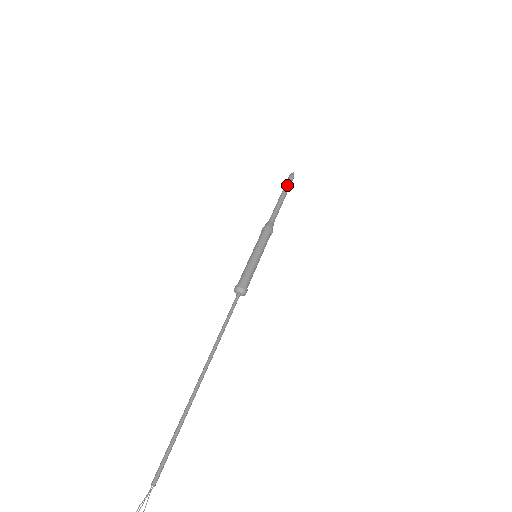
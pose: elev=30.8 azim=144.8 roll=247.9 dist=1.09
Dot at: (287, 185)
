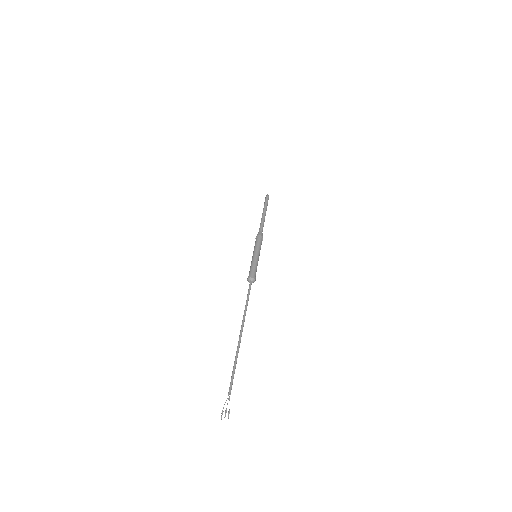
Dot at: (267, 204)
